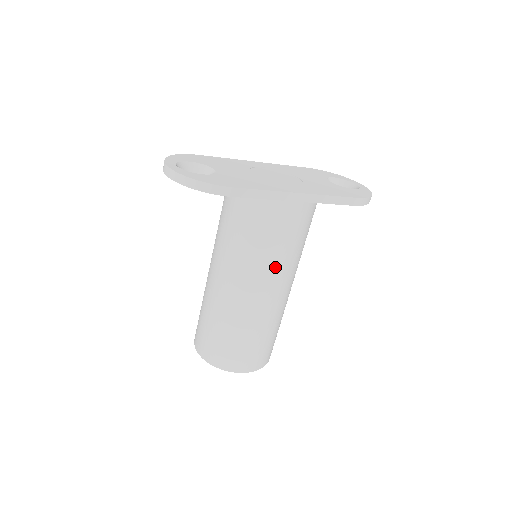
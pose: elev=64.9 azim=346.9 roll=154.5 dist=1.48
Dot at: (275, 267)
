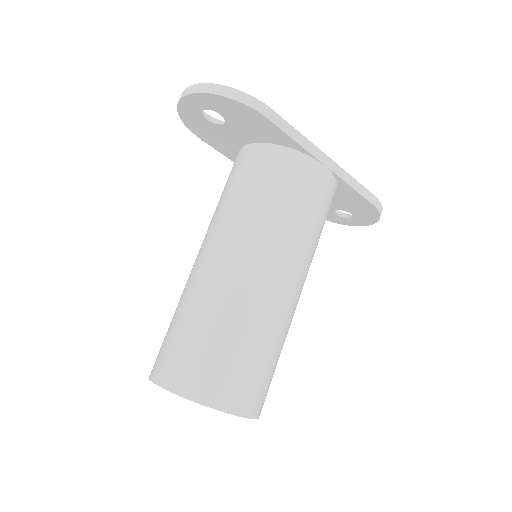
Dot at: (294, 242)
